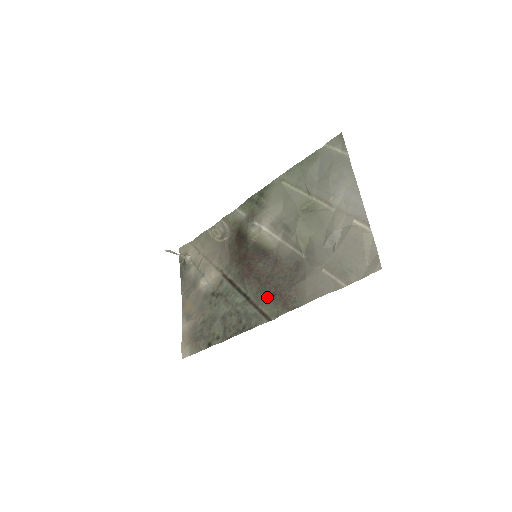
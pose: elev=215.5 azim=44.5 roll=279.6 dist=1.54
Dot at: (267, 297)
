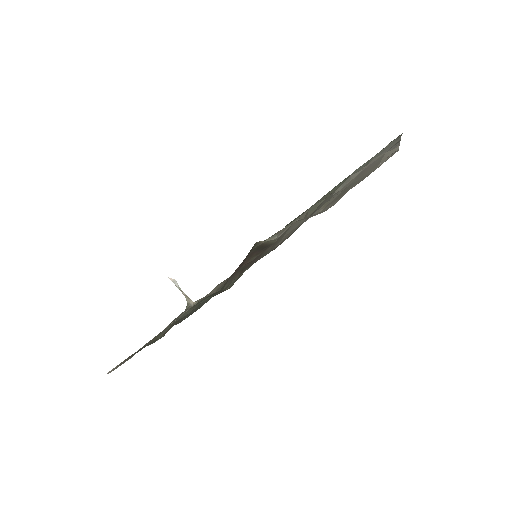
Dot at: (239, 275)
